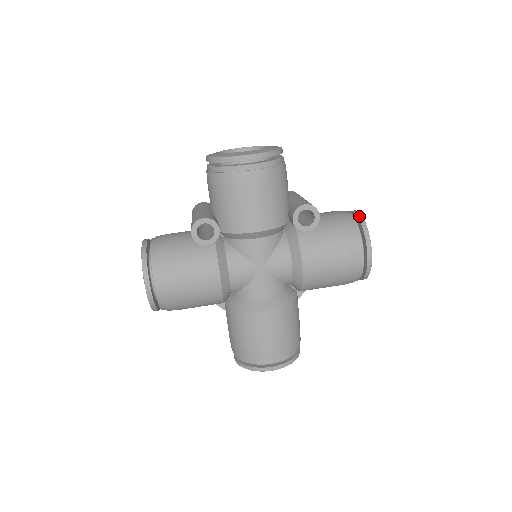
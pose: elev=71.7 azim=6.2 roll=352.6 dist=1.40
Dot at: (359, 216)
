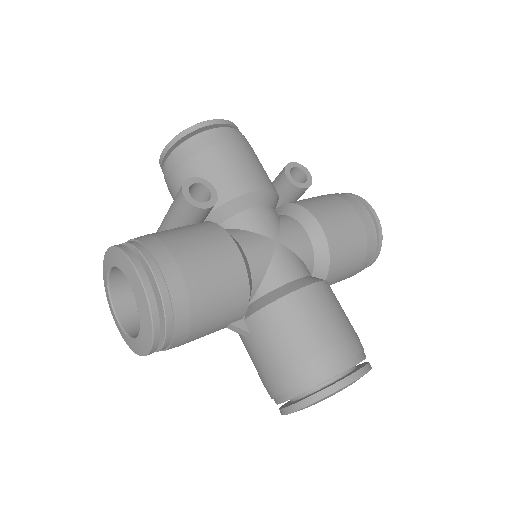
Dot at: occluded
